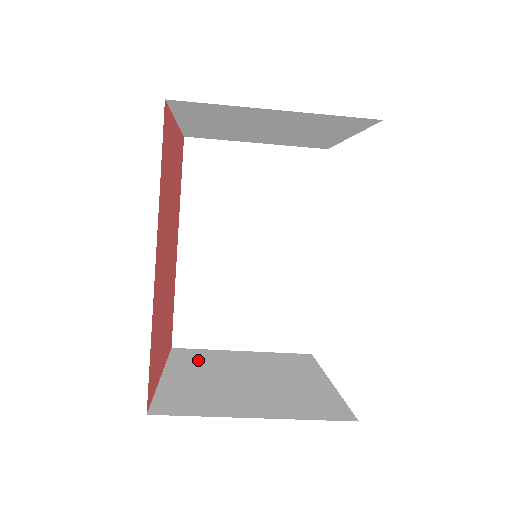
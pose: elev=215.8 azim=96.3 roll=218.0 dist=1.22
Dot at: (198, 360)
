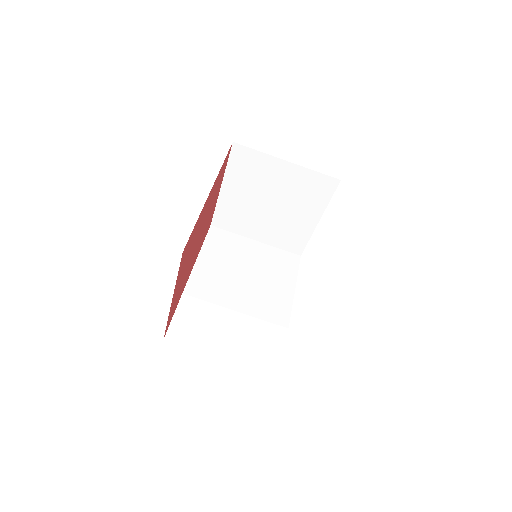
Dot at: occluded
